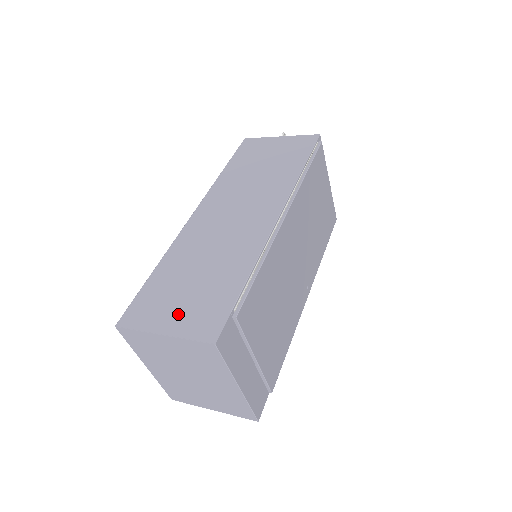
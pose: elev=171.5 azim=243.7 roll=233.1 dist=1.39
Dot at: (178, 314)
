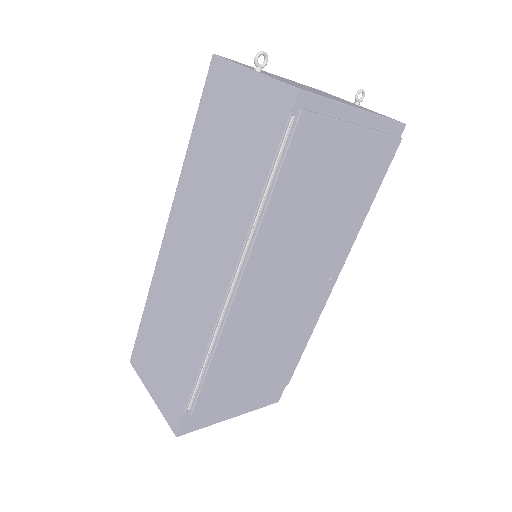
Dot at: (158, 382)
